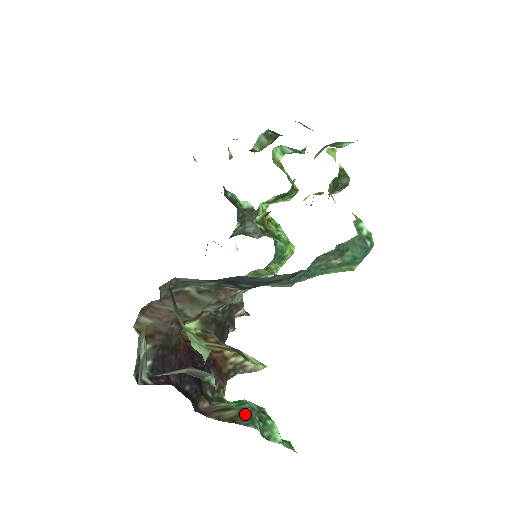
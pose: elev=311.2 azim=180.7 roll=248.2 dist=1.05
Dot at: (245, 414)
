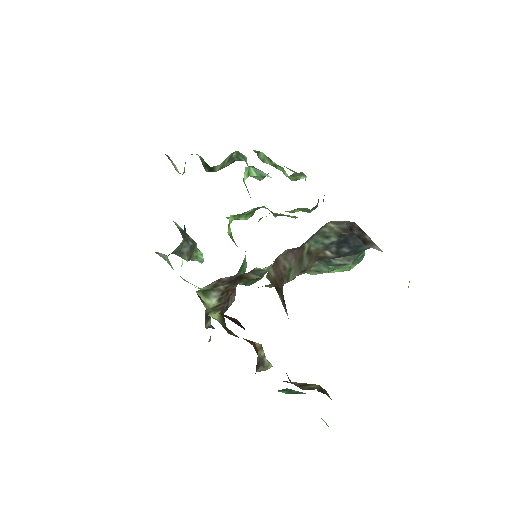
Dot at: occluded
